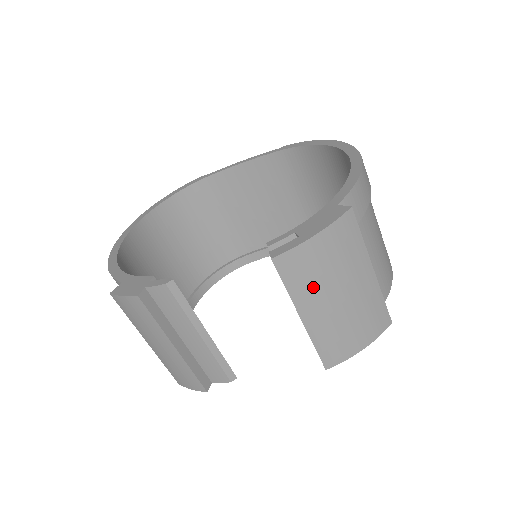
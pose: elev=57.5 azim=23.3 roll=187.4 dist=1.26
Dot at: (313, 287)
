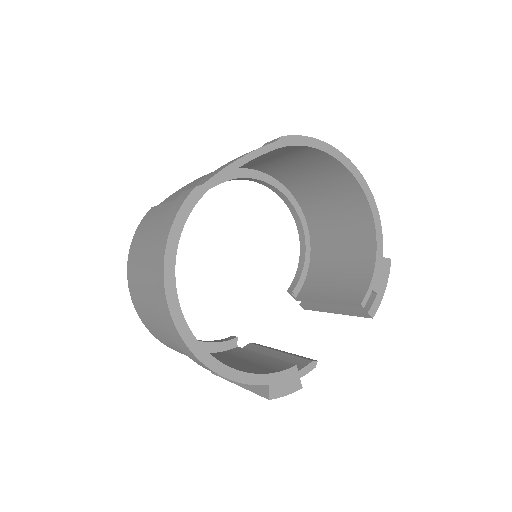
Dot at: occluded
